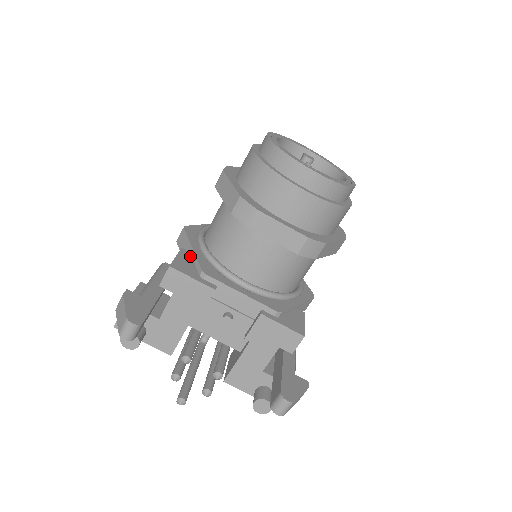
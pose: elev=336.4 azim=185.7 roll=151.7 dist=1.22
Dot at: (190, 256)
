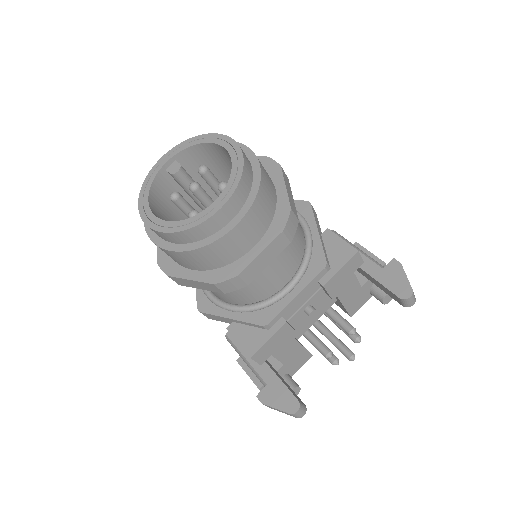
Dot at: (238, 325)
